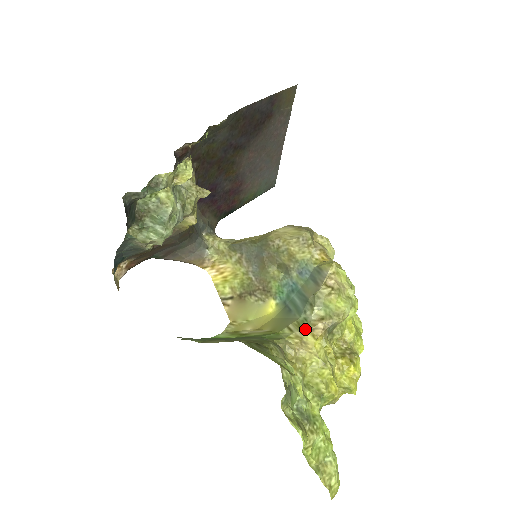
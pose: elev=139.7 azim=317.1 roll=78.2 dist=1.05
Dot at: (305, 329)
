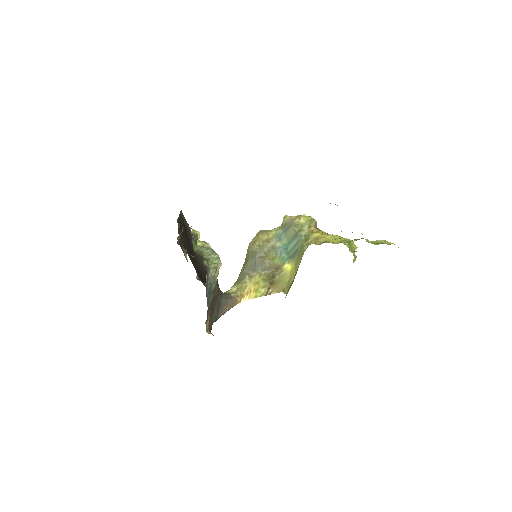
Dot at: (310, 236)
